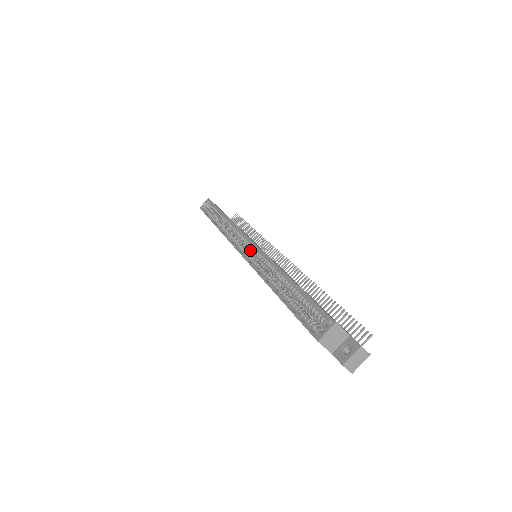
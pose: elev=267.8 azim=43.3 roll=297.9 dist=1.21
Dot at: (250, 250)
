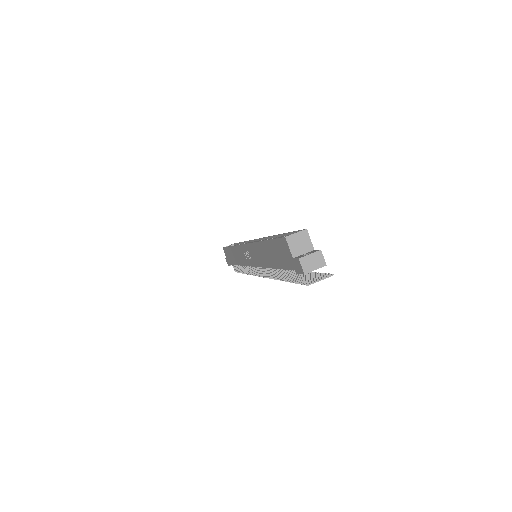
Dot at: occluded
